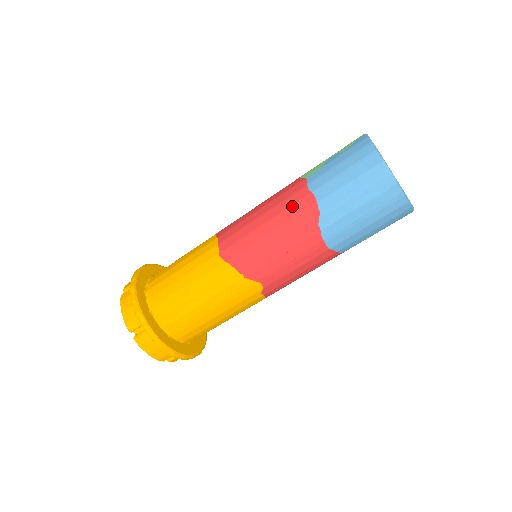
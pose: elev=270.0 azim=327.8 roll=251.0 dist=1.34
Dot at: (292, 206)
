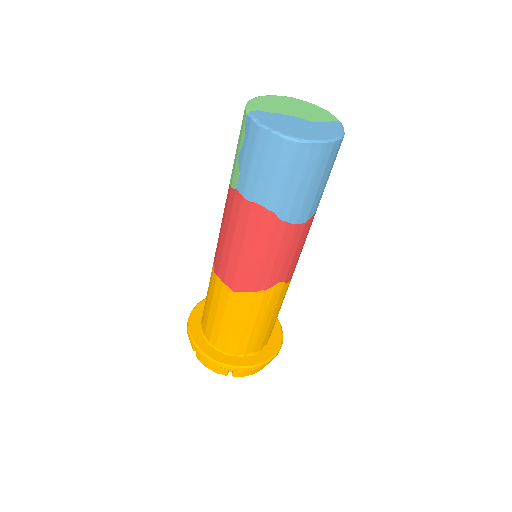
Dot at: (248, 223)
